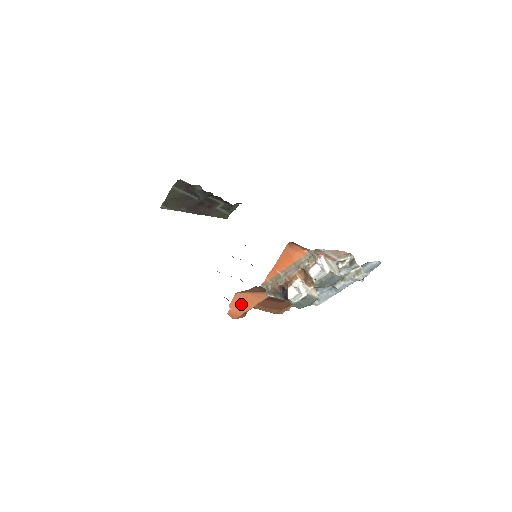
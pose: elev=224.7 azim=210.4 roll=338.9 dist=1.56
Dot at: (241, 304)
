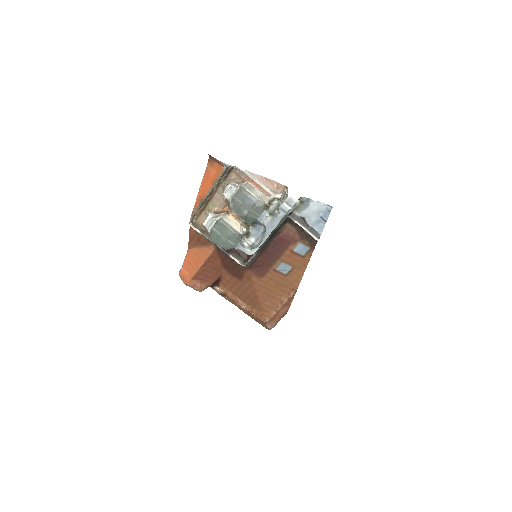
Dot at: (191, 263)
